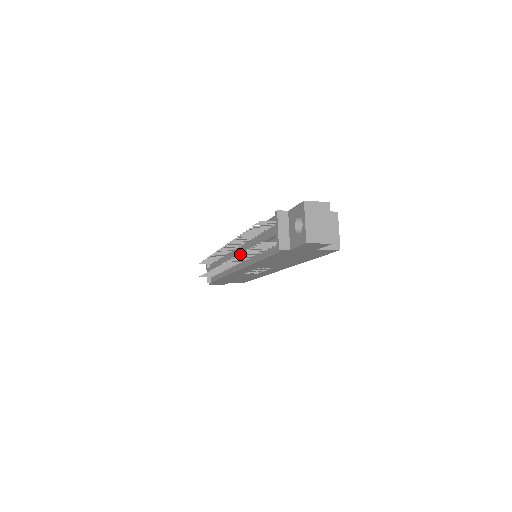
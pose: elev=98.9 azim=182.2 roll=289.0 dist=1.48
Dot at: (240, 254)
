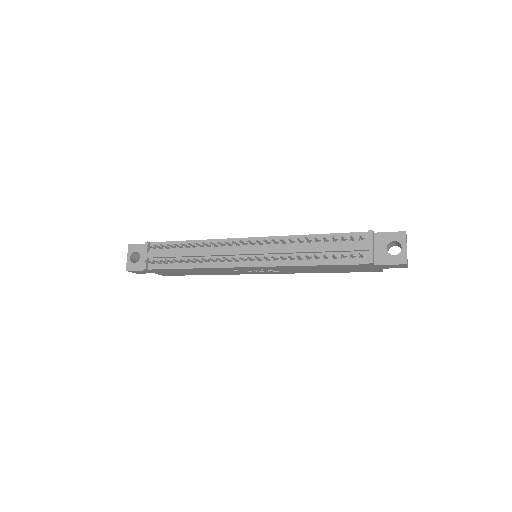
Dot at: occluded
